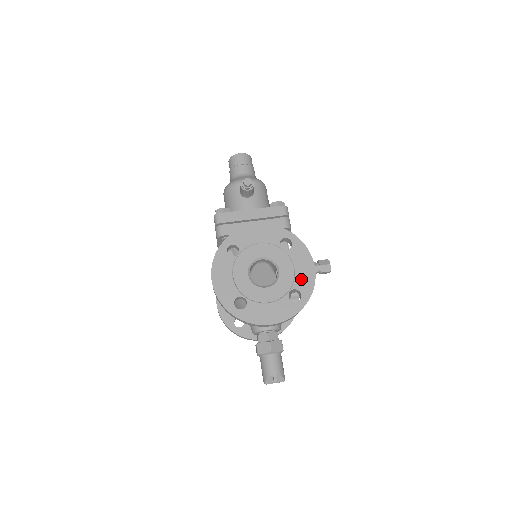
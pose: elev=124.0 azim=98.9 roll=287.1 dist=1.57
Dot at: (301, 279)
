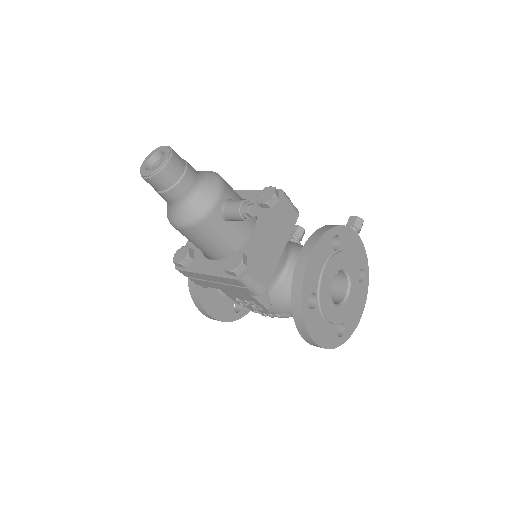
Dot at: (358, 258)
